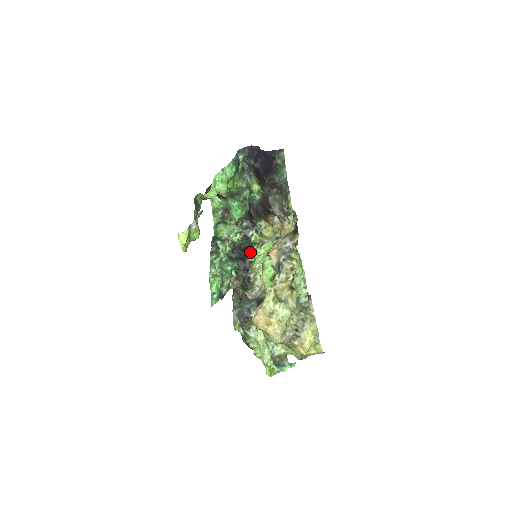
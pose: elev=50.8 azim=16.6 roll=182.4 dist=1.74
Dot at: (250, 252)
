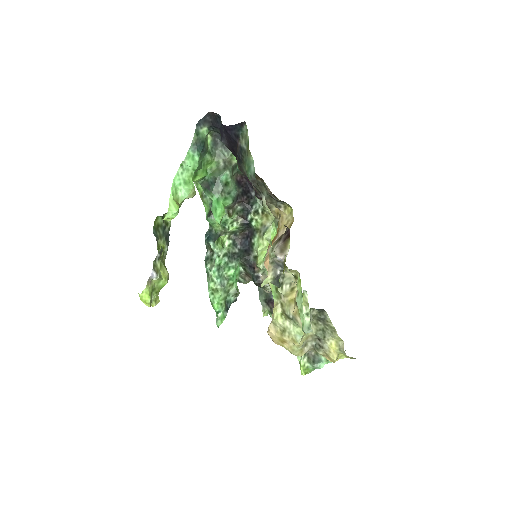
Dot at: (253, 243)
